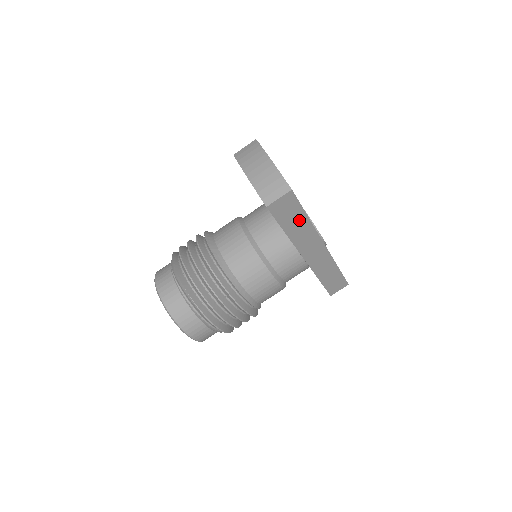
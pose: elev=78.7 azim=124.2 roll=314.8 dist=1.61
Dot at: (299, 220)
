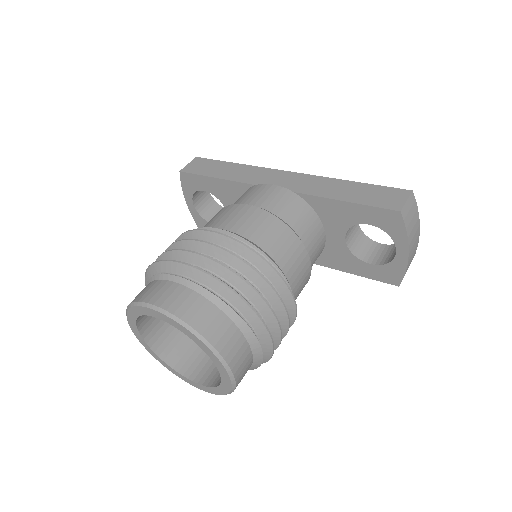
Dot at: (226, 168)
